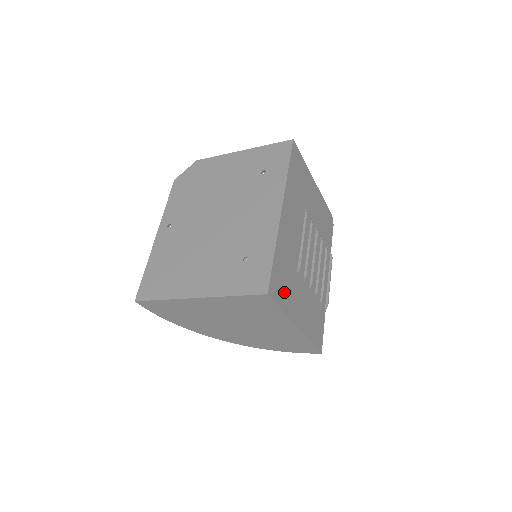
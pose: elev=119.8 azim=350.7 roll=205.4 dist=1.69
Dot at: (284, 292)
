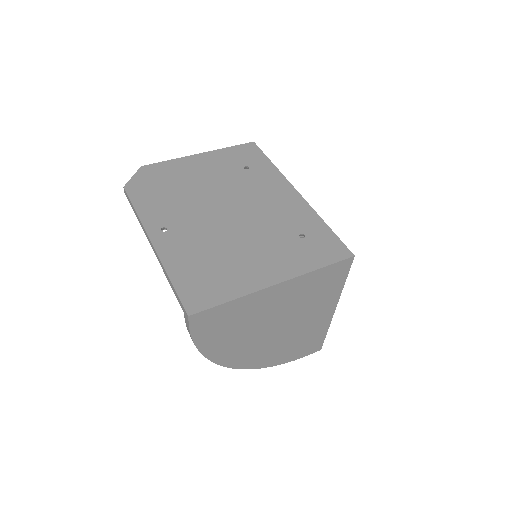
Dot at: occluded
